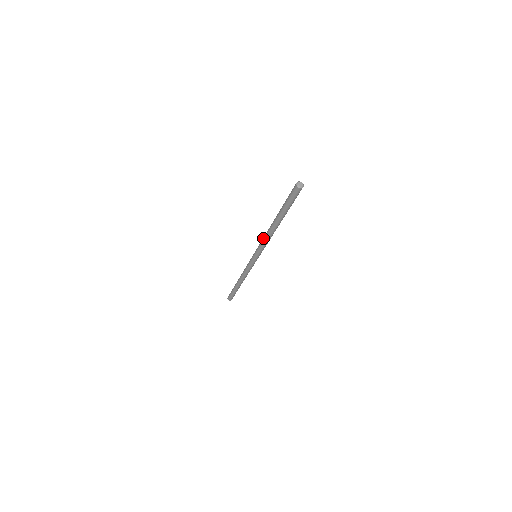
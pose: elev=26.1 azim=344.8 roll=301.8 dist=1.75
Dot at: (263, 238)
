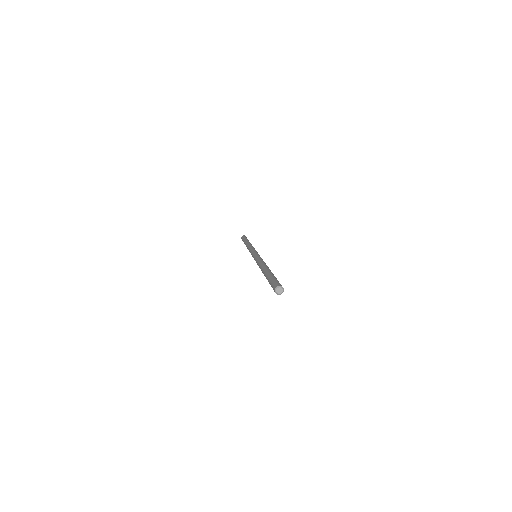
Dot at: (258, 261)
